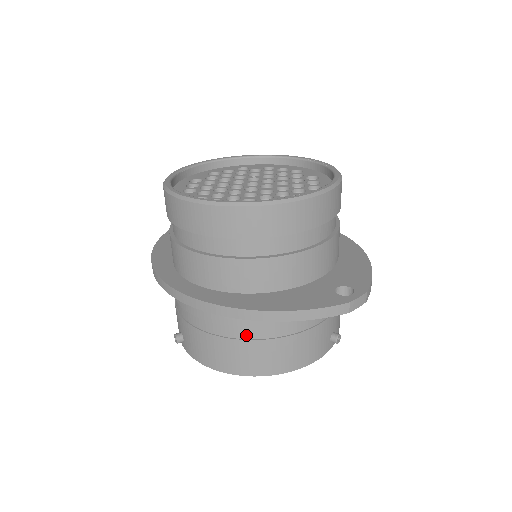
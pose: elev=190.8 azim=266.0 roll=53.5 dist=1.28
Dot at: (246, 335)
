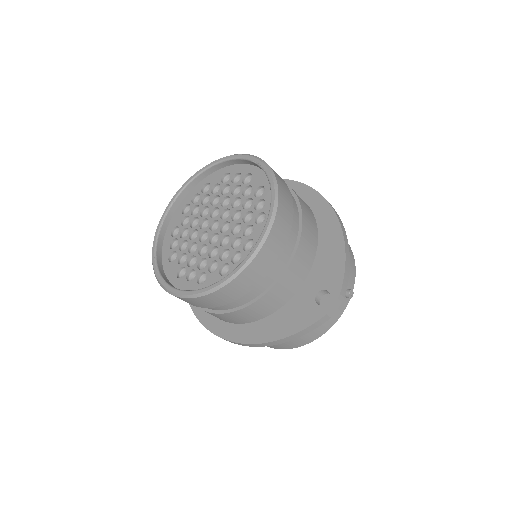
Dot at: occluded
